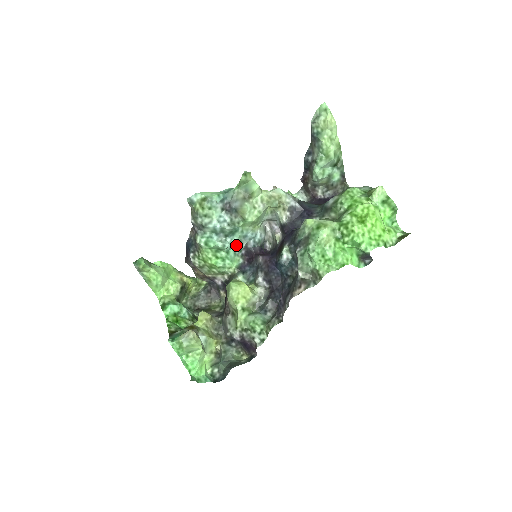
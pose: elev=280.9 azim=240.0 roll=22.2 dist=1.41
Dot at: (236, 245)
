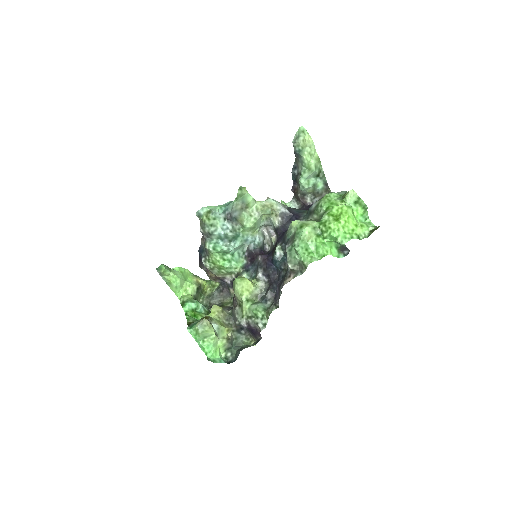
Dot at: (239, 248)
